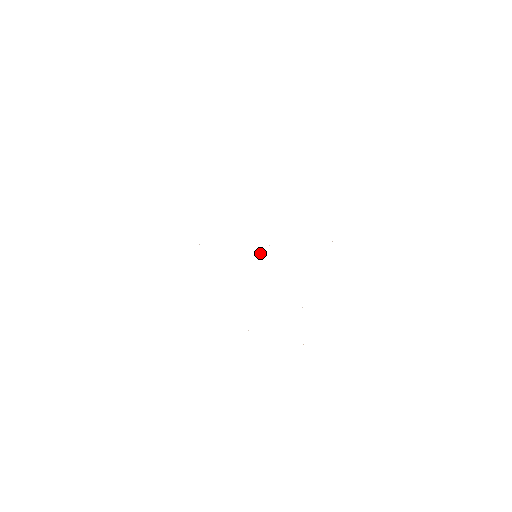
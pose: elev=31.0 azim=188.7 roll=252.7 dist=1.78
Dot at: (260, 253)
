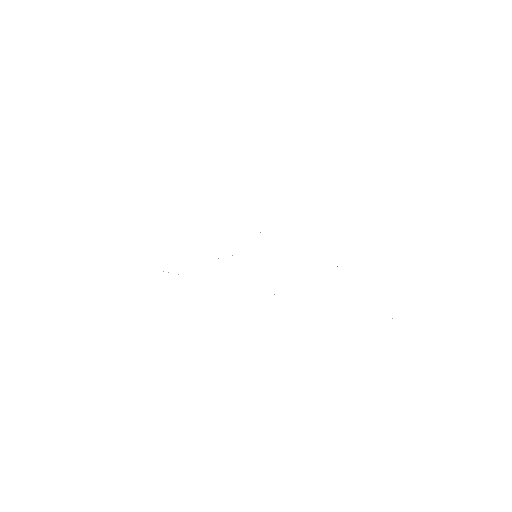
Dot at: occluded
